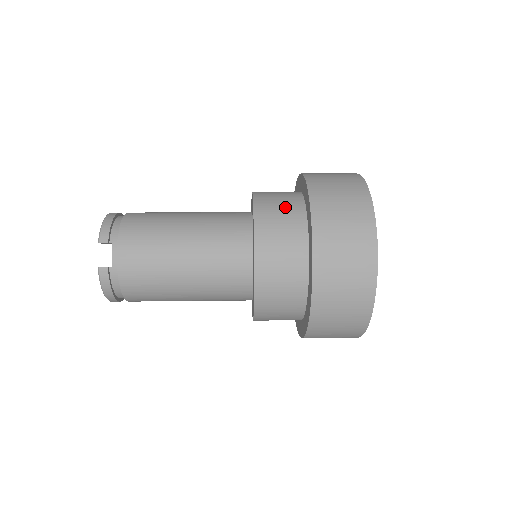
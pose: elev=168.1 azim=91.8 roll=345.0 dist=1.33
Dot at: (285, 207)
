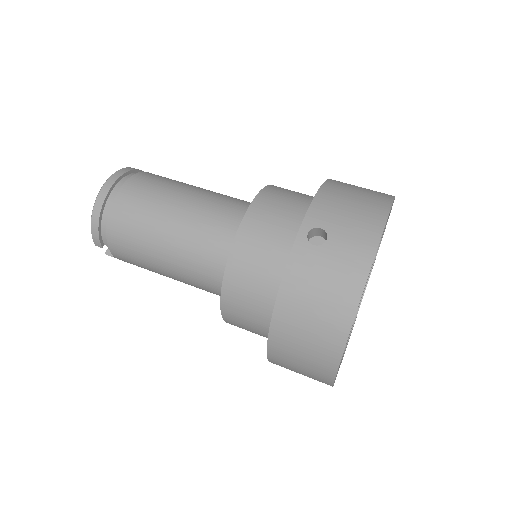
Dot at: (255, 302)
